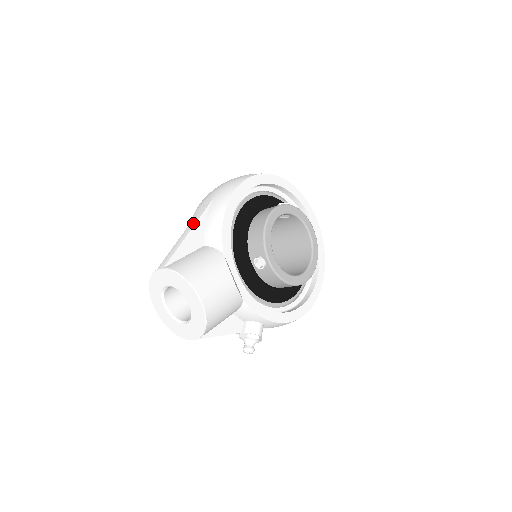
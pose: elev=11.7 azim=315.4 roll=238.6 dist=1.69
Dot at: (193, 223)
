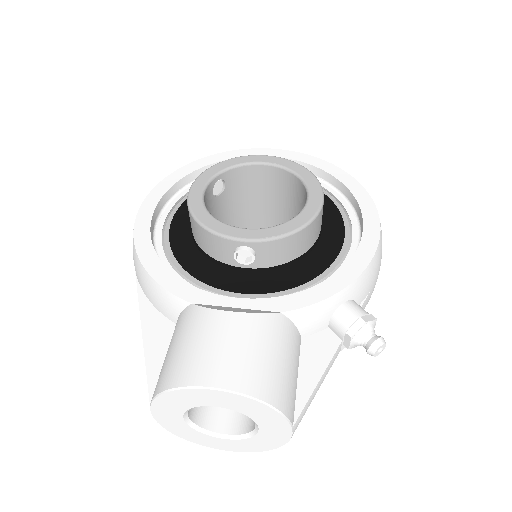
Dot at: occluded
